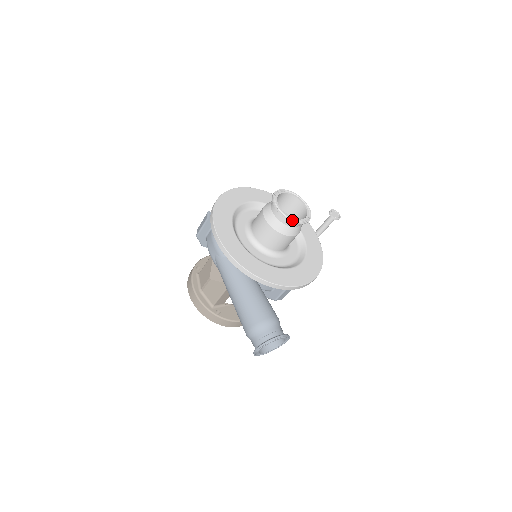
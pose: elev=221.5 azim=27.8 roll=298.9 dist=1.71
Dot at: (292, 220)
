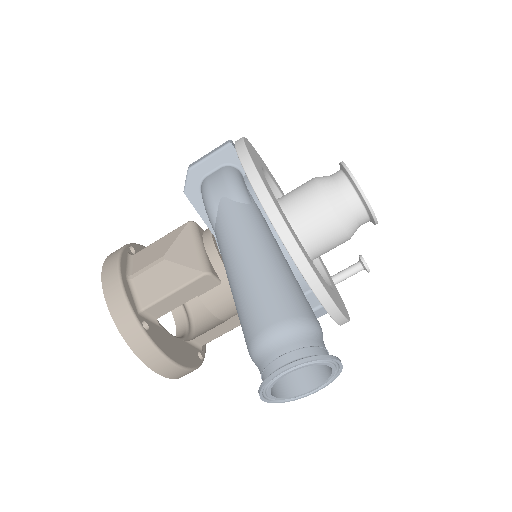
Dot at: (366, 201)
